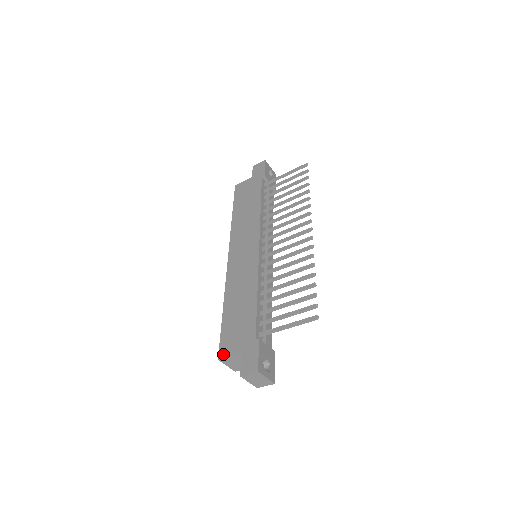
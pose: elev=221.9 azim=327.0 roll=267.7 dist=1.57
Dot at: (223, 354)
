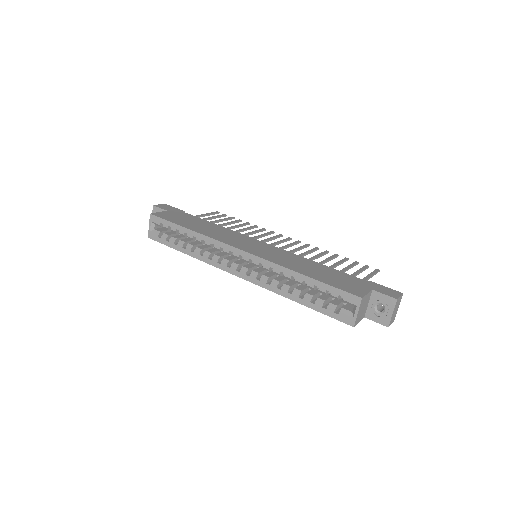
Dot at: (360, 294)
